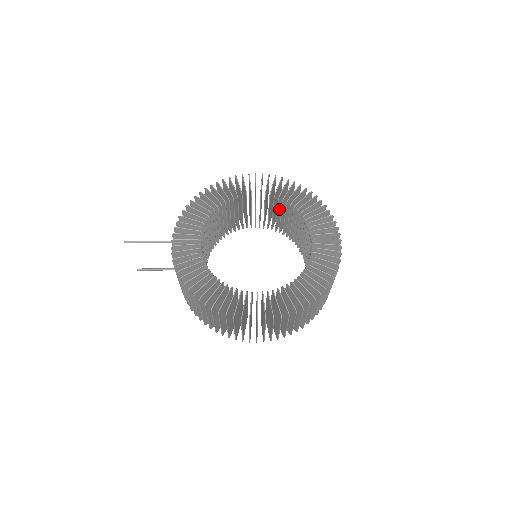
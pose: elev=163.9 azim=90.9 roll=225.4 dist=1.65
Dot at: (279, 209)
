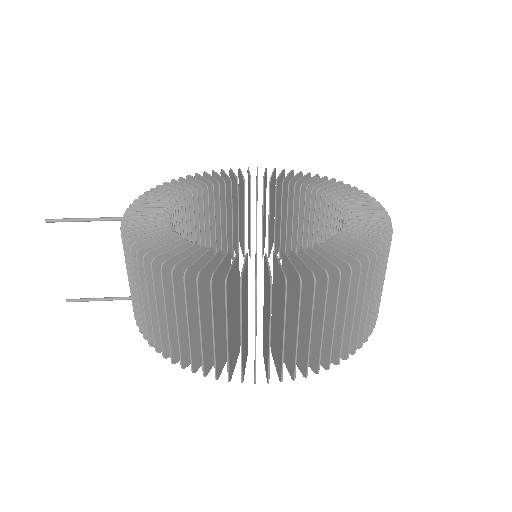
Dot at: (283, 213)
